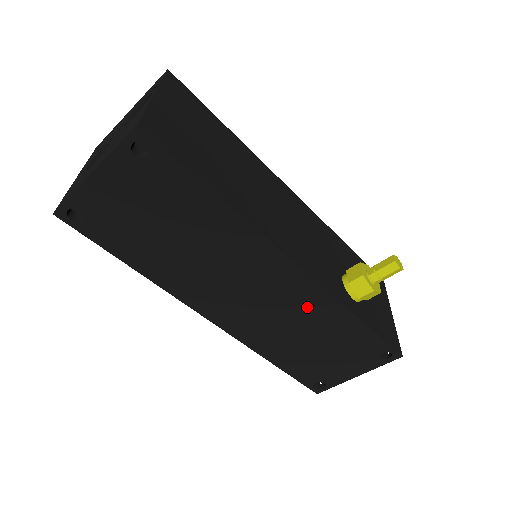
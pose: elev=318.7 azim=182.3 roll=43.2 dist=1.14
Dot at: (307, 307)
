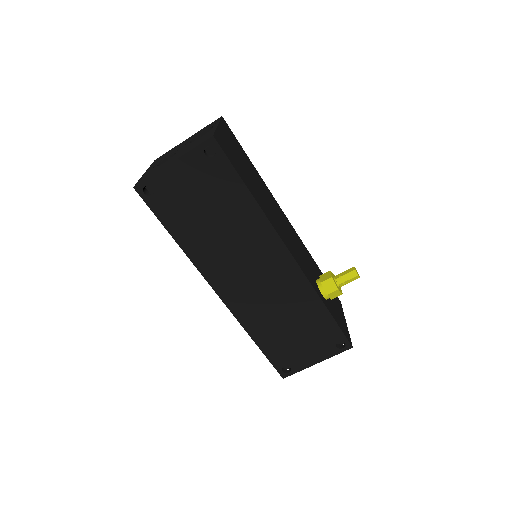
Dot at: (291, 292)
